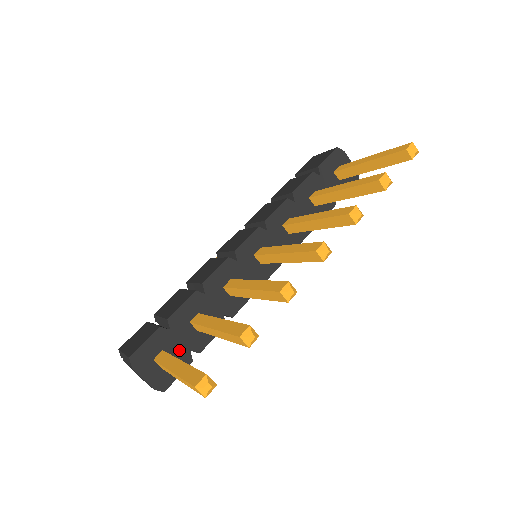
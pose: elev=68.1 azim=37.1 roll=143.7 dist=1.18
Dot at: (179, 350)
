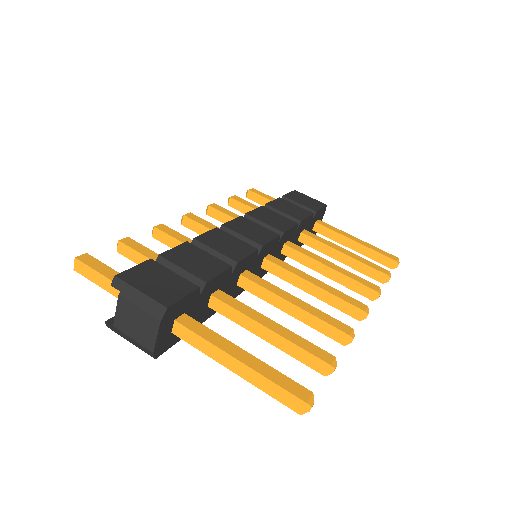
Dot at: occluded
